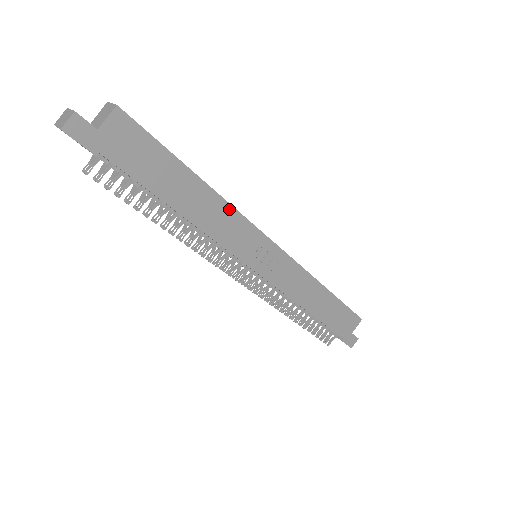
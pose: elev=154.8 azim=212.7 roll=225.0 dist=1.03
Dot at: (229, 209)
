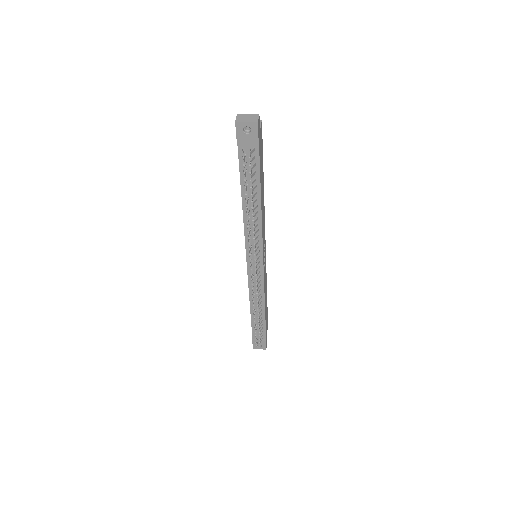
Dot at: (264, 211)
